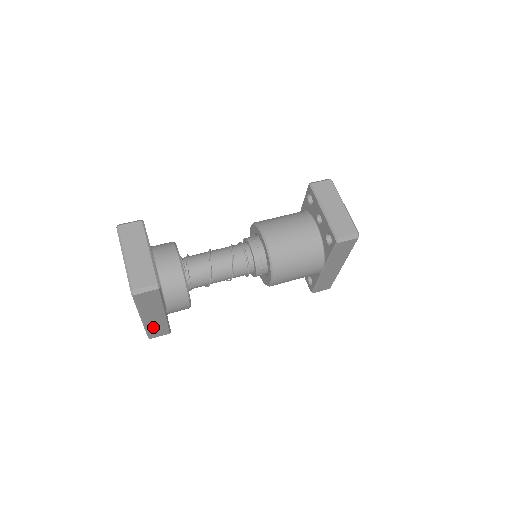
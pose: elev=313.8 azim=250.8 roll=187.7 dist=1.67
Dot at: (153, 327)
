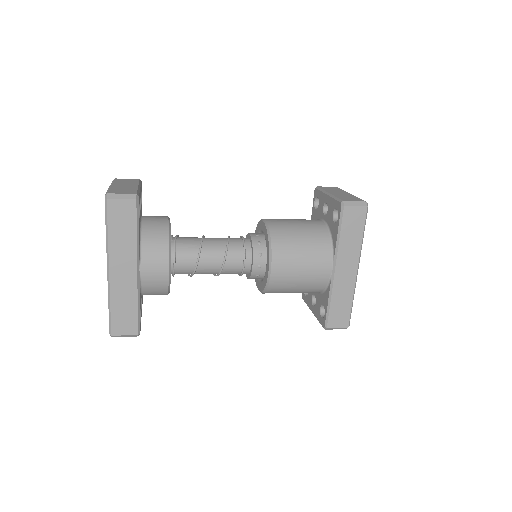
Dot at: (119, 302)
